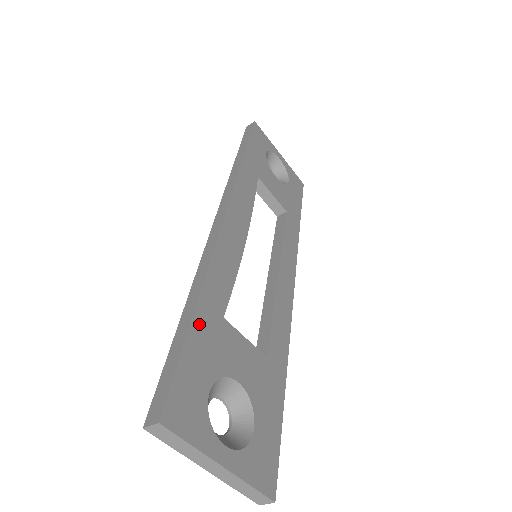
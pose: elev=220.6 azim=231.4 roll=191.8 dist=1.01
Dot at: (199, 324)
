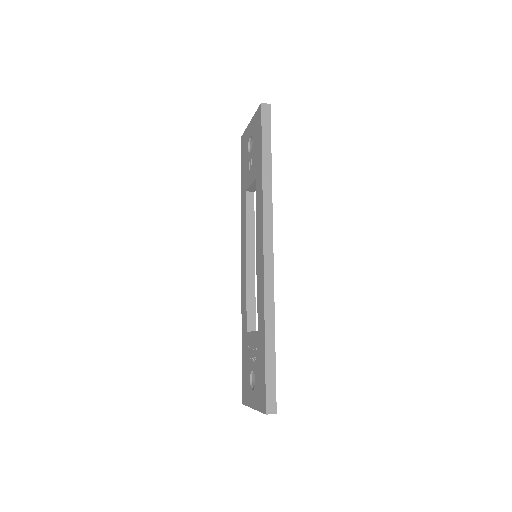
Dot at: (273, 348)
